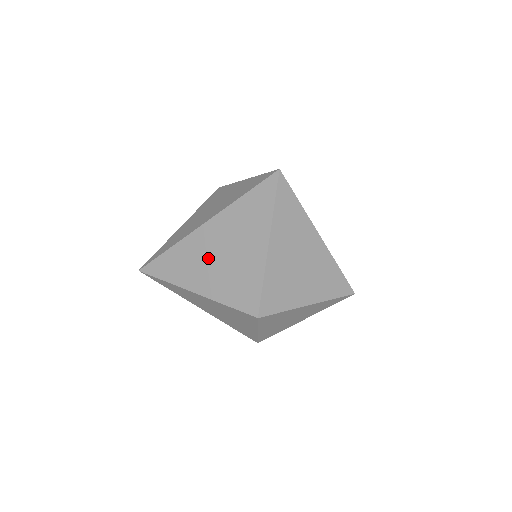
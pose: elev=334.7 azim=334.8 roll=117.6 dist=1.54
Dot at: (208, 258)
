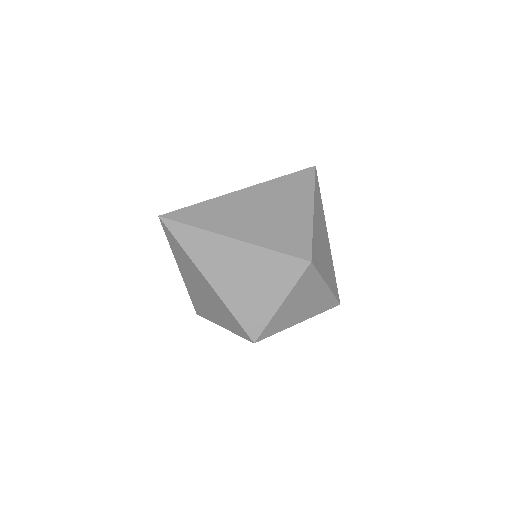
Dot at: (252, 212)
